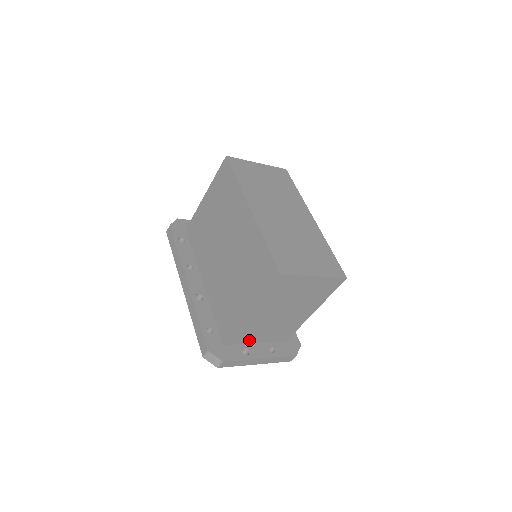
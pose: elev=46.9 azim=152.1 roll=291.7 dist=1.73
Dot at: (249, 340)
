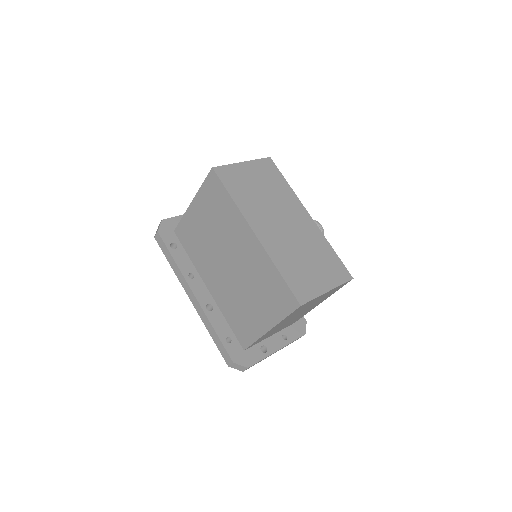
Dot at: (265, 338)
